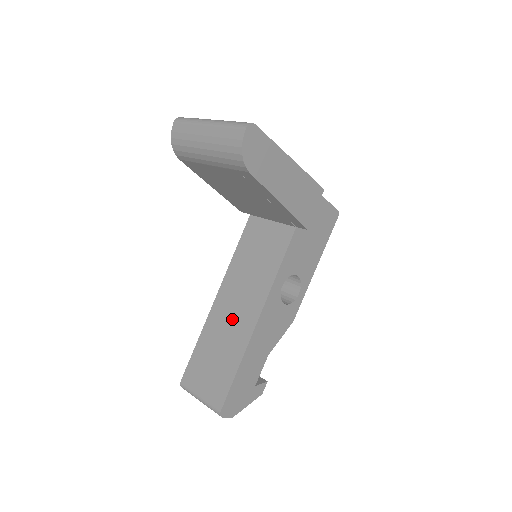
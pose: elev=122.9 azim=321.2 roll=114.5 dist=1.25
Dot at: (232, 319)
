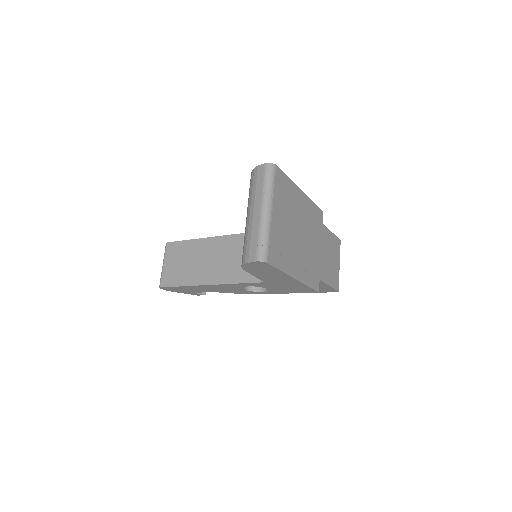
Dot at: (211, 261)
